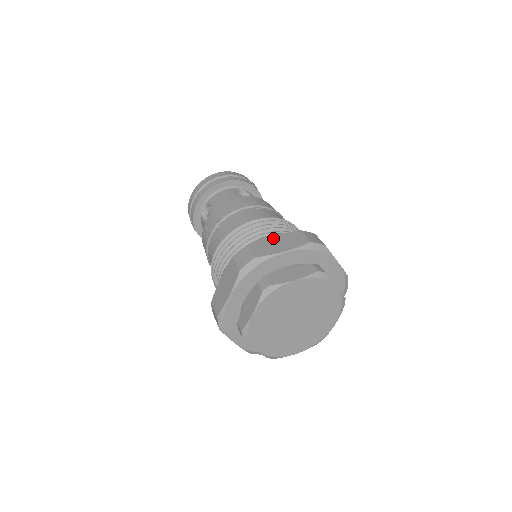
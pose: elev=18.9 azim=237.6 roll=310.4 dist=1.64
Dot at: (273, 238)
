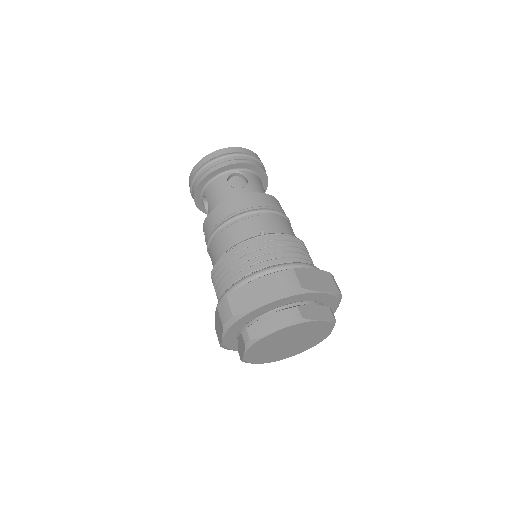
Dot at: (249, 286)
